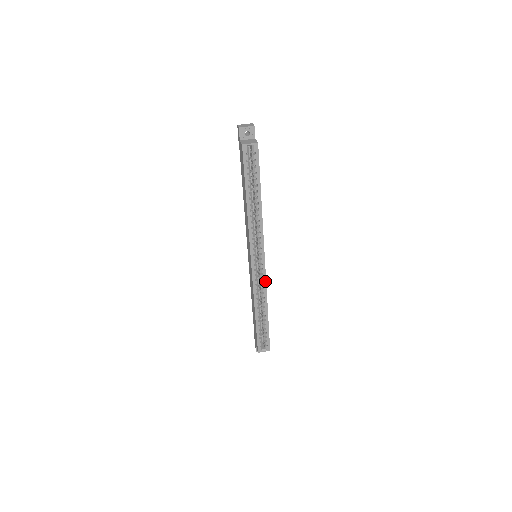
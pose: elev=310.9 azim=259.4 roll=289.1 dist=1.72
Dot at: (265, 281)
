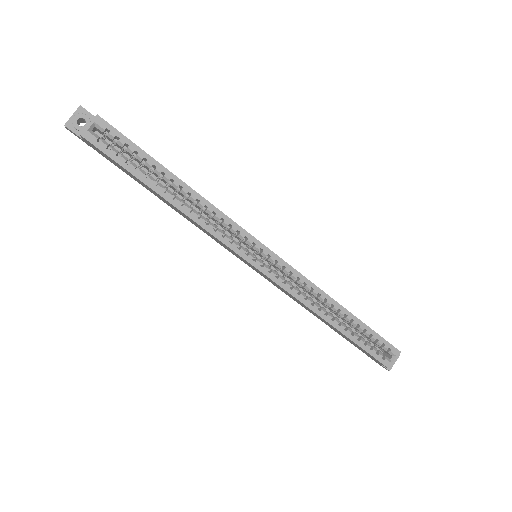
Dot at: (297, 273)
